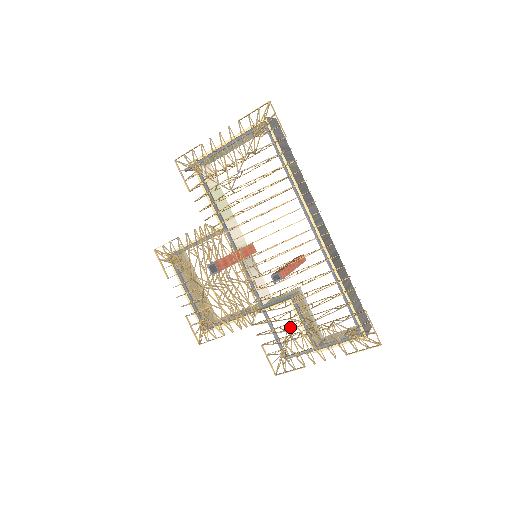
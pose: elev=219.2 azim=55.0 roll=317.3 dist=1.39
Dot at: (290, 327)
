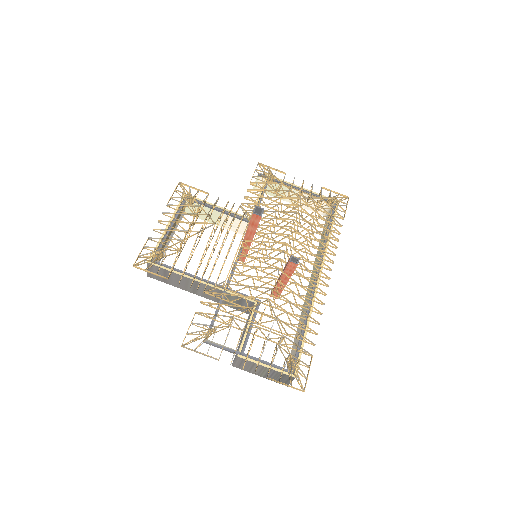
Dot at: occluded
